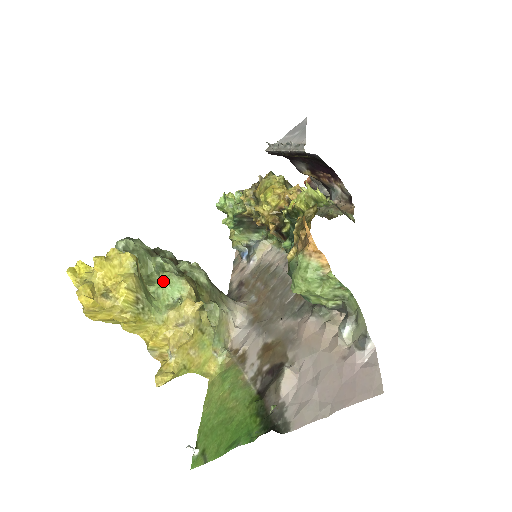
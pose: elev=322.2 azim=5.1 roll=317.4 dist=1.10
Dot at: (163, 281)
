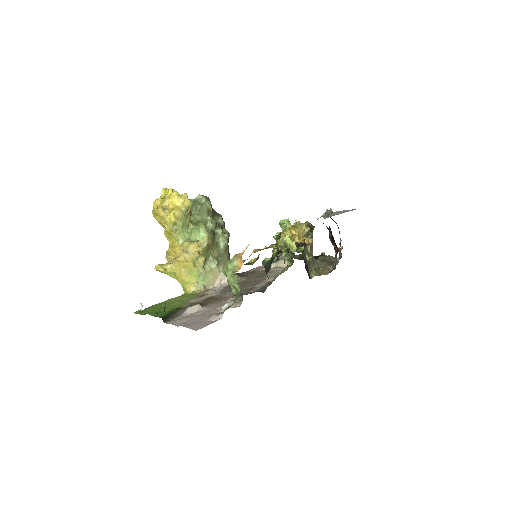
Dot at: (198, 227)
